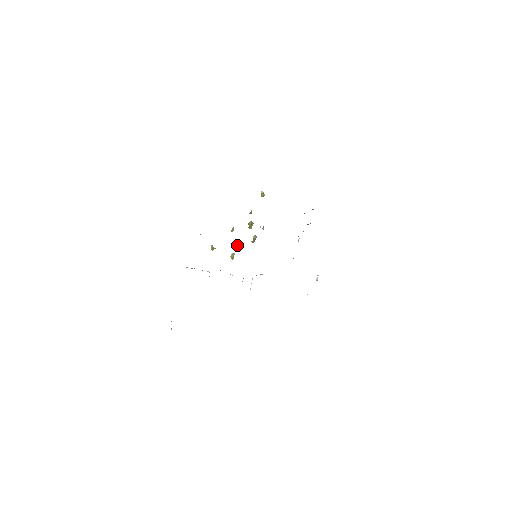
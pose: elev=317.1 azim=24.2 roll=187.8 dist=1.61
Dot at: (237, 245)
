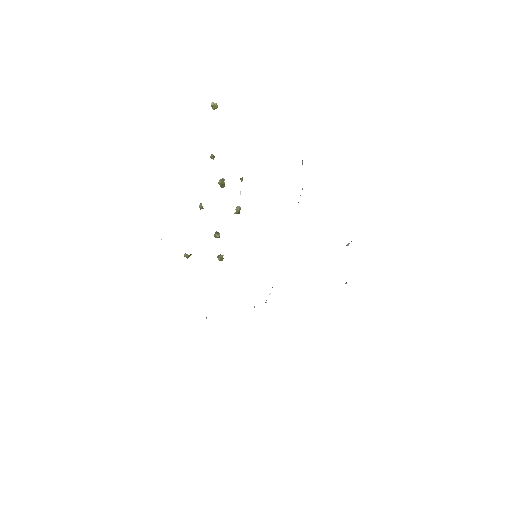
Dot at: (219, 236)
